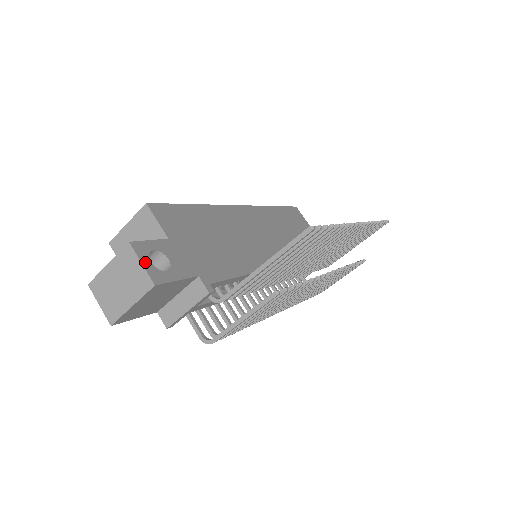
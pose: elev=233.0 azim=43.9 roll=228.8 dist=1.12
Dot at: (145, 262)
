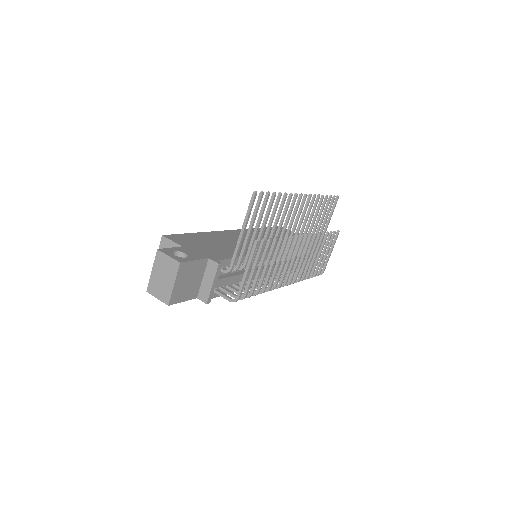
Dot at: (170, 255)
